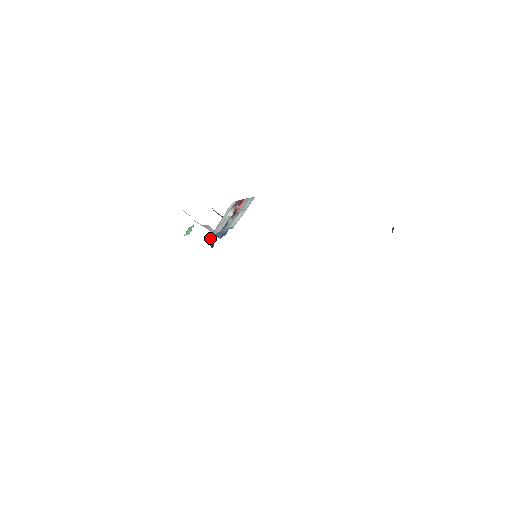
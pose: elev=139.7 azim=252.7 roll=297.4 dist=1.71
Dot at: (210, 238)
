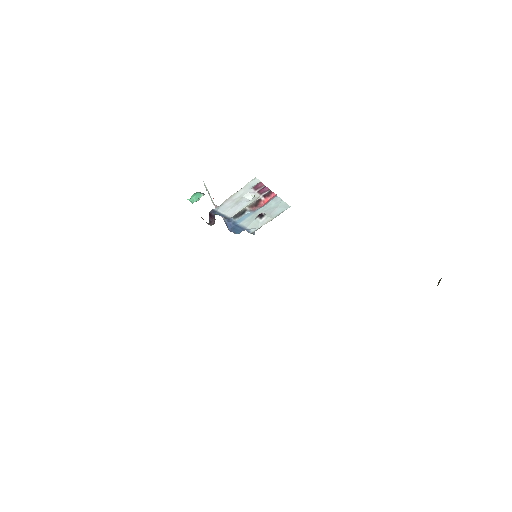
Dot at: (214, 213)
